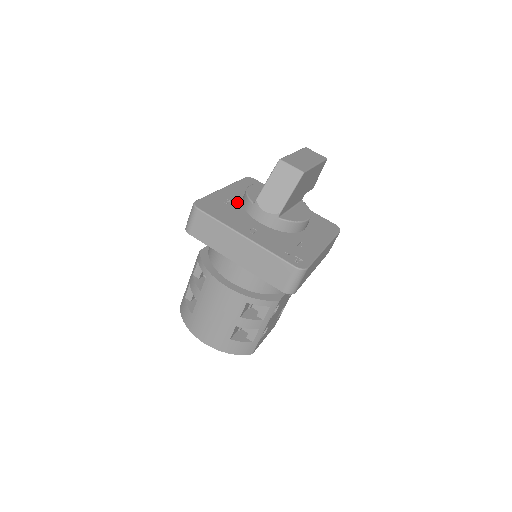
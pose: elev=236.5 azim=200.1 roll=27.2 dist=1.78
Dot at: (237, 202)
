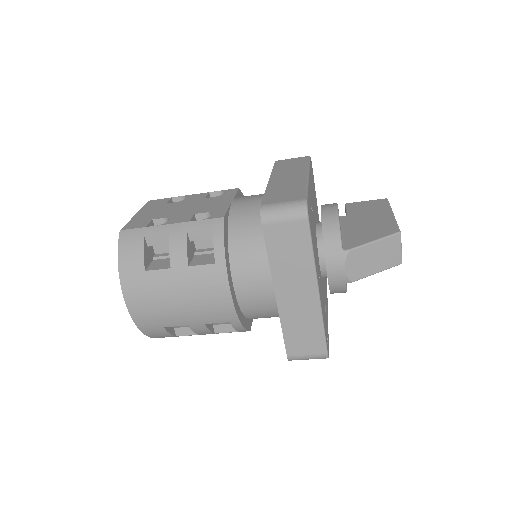
Dot at: occluded
